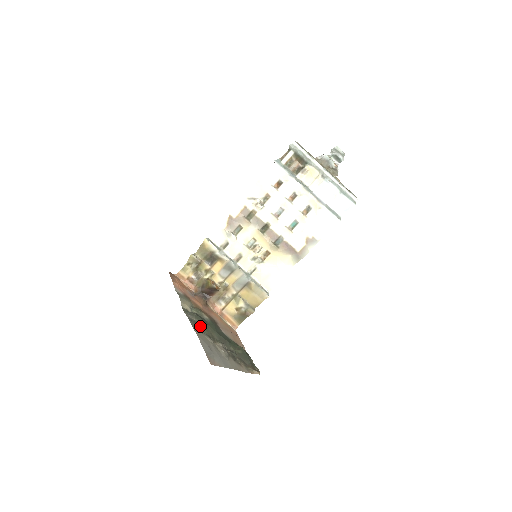
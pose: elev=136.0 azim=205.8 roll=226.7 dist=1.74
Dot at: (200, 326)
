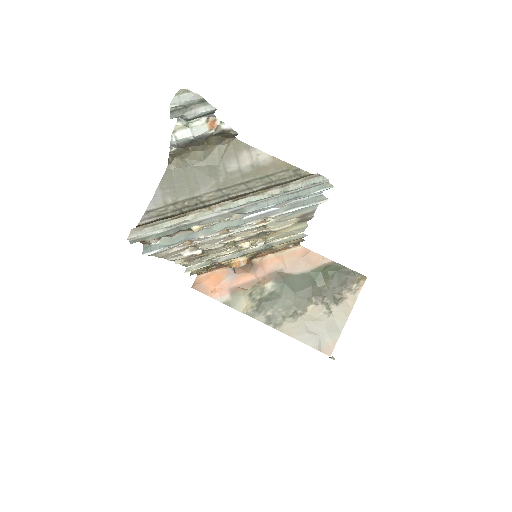
Dot at: (279, 314)
